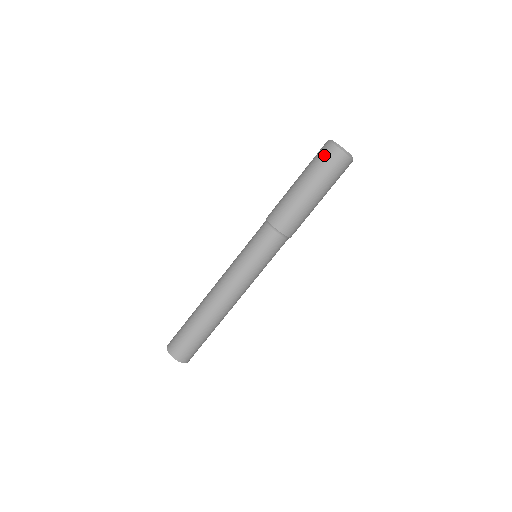
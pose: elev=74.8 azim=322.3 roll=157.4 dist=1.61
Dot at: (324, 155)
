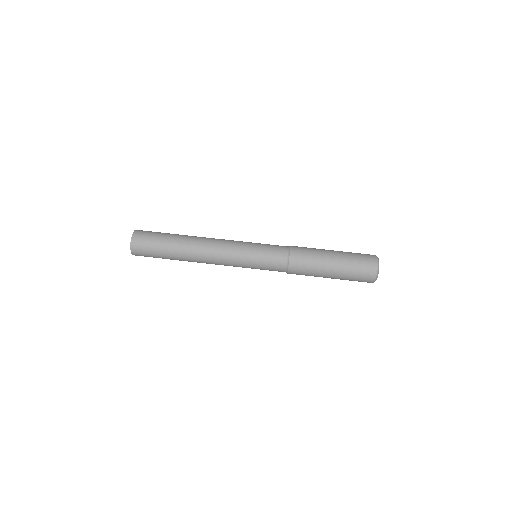
Dot at: (365, 267)
